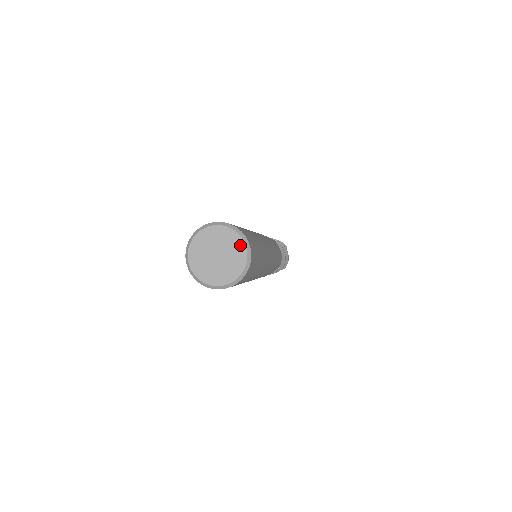
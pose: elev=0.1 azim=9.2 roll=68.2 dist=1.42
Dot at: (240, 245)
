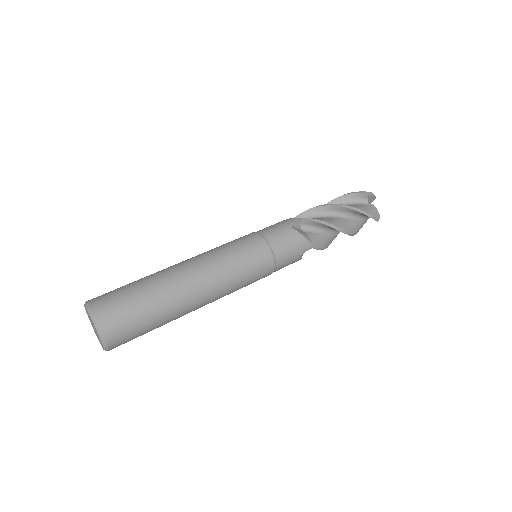
Dot at: (92, 321)
